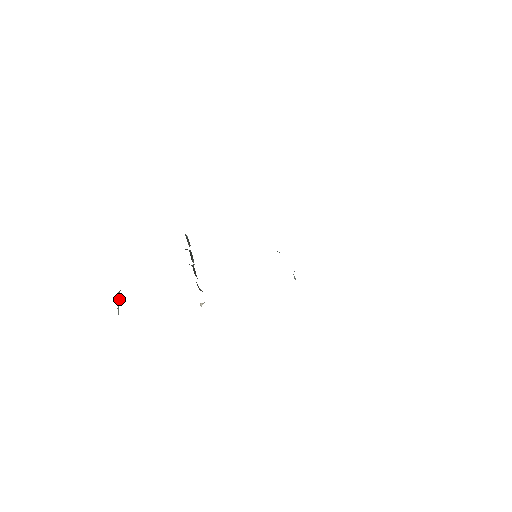
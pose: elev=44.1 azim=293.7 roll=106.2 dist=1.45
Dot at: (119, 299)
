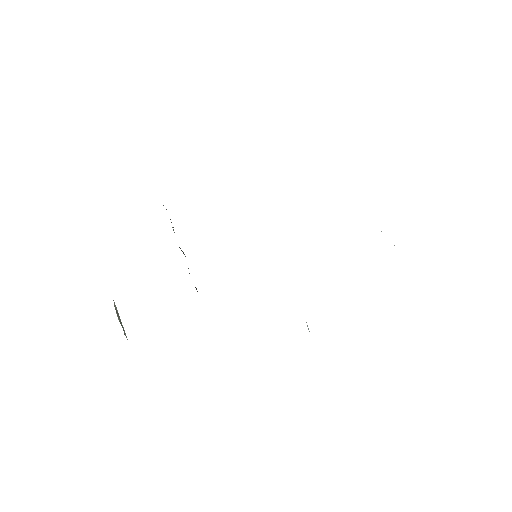
Dot at: (118, 313)
